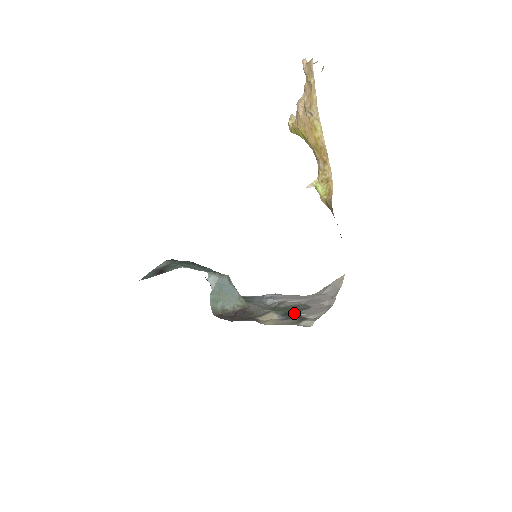
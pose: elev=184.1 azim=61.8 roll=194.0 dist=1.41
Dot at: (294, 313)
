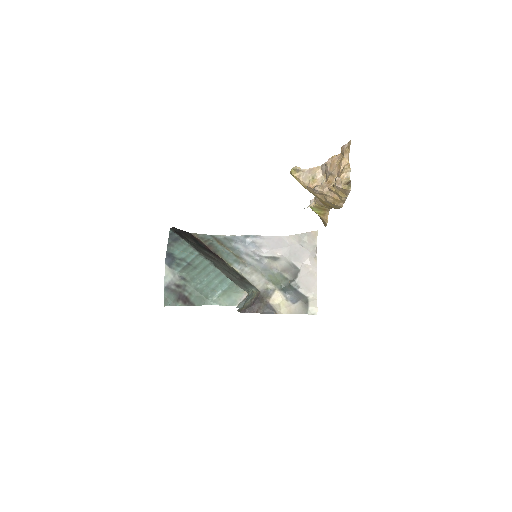
Dot at: (290, 282)
